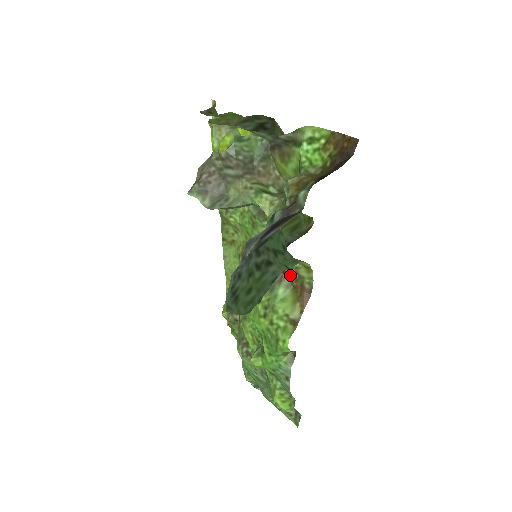
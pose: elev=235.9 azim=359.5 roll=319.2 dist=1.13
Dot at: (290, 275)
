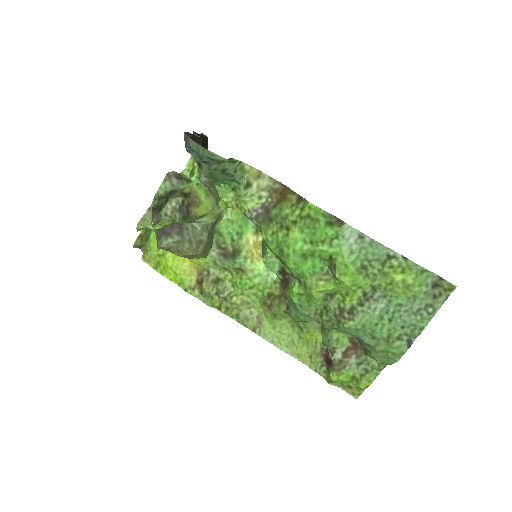
Dot at: (266, 202)
